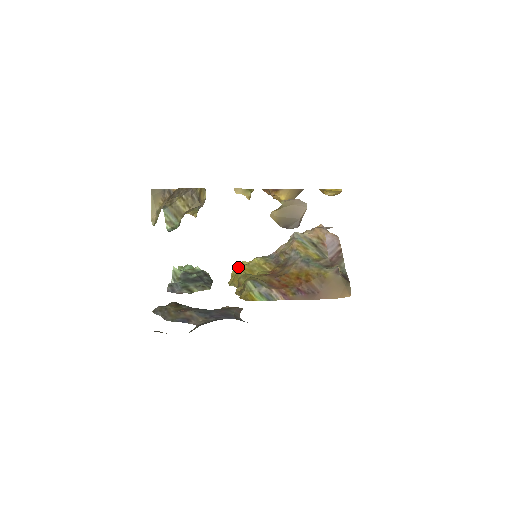
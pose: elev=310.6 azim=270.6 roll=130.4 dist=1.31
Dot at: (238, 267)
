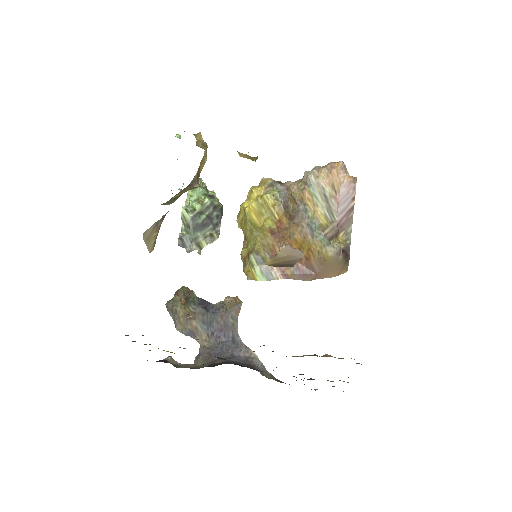
Dot at: (246, 208)
